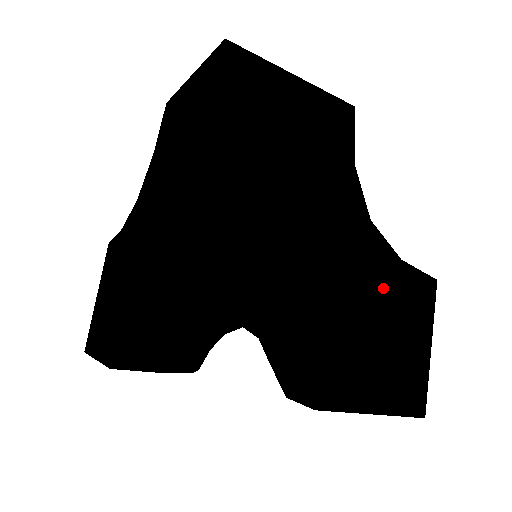
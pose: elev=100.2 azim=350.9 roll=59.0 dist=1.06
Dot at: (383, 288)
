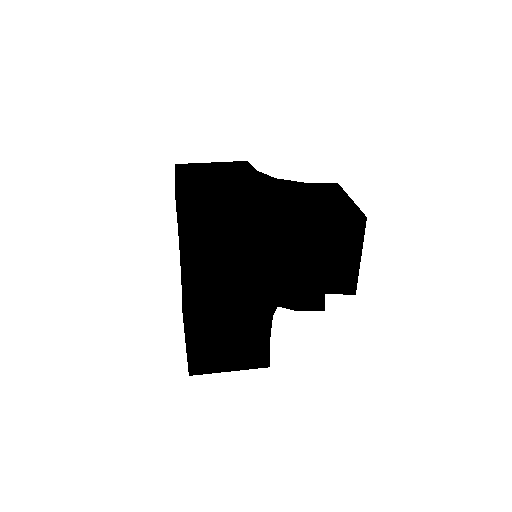
Dot at: (298, 190)
